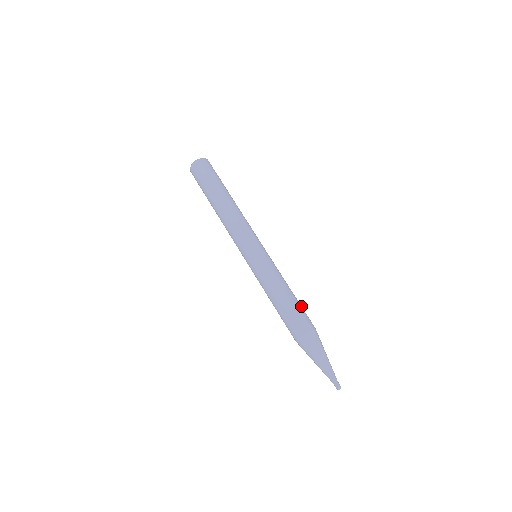
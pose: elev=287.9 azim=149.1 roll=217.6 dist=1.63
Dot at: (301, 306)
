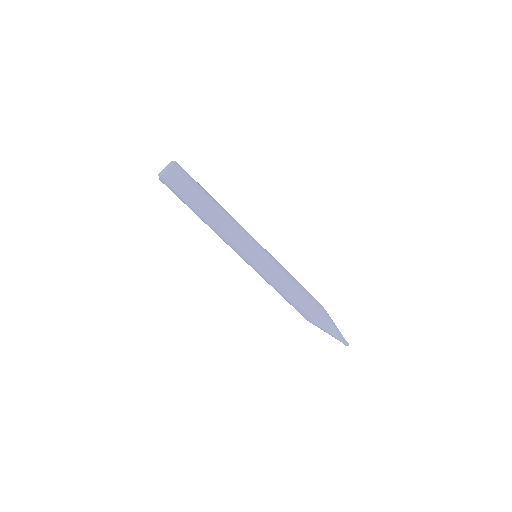
Dot at: (304, 300)
